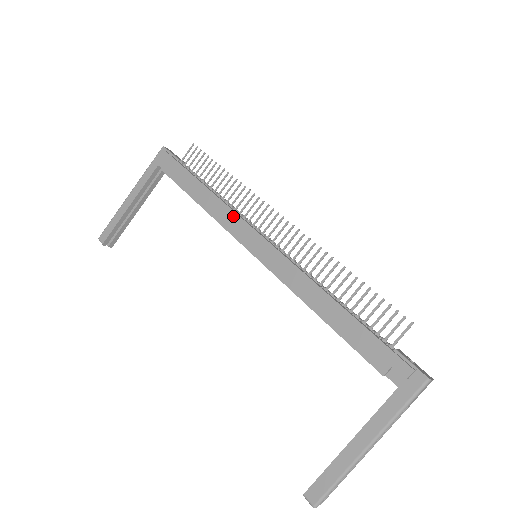
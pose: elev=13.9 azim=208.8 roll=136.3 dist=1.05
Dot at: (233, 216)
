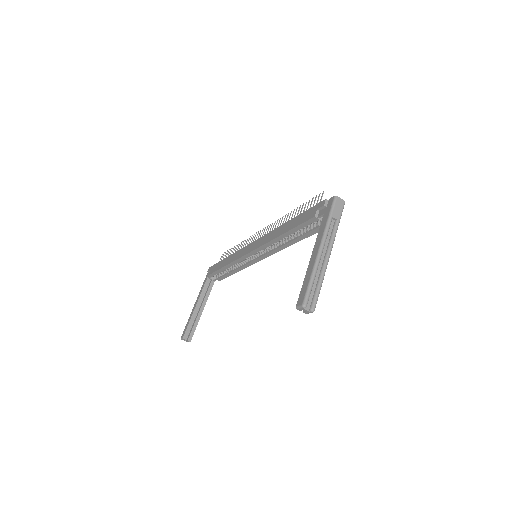
Dot at: (240, 251)
